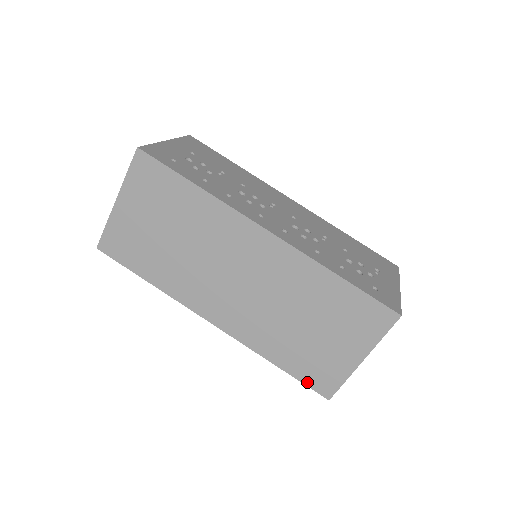
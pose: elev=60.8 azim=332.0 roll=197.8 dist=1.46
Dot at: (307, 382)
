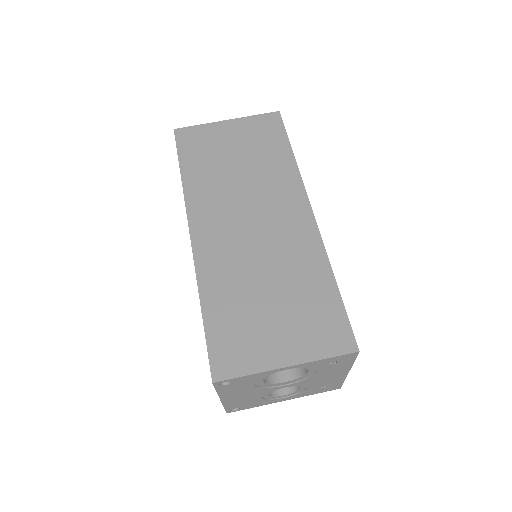
Dot at: (212, 347)
